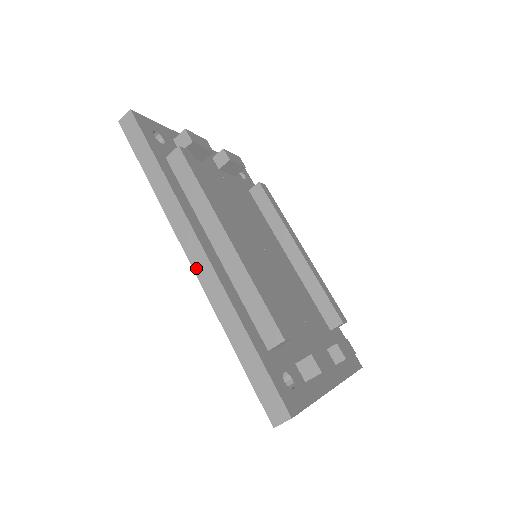
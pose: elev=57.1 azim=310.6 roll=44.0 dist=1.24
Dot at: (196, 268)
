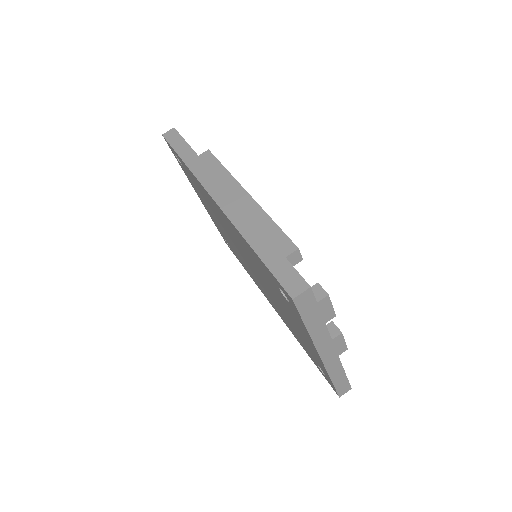
Dot at: (220, 203)
